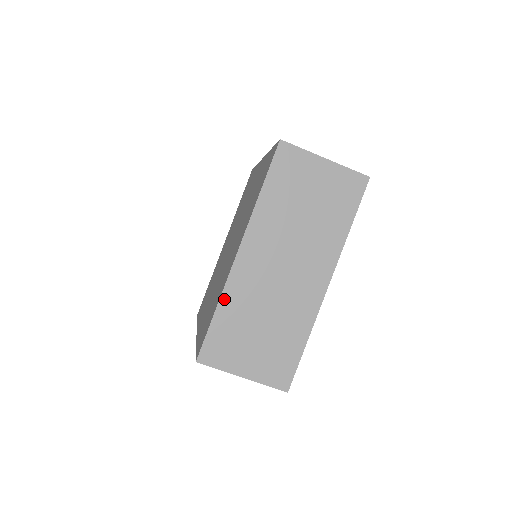
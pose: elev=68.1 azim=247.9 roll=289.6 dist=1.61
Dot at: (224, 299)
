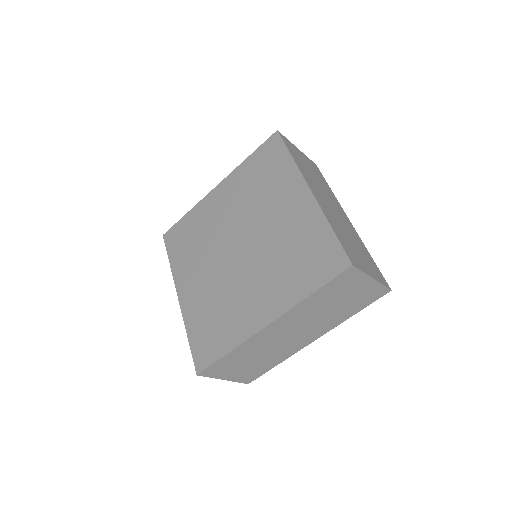
Dot at: (239, 348)
